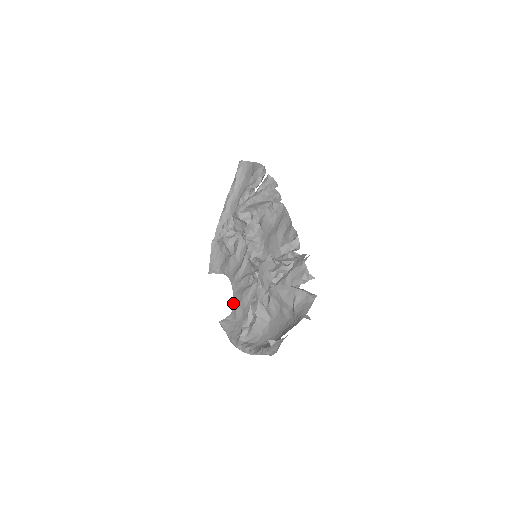
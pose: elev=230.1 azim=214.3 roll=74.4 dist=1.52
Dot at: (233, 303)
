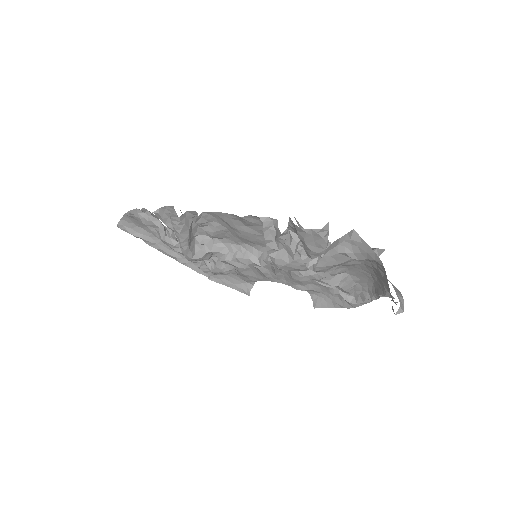
Dot at: (299, 289)
